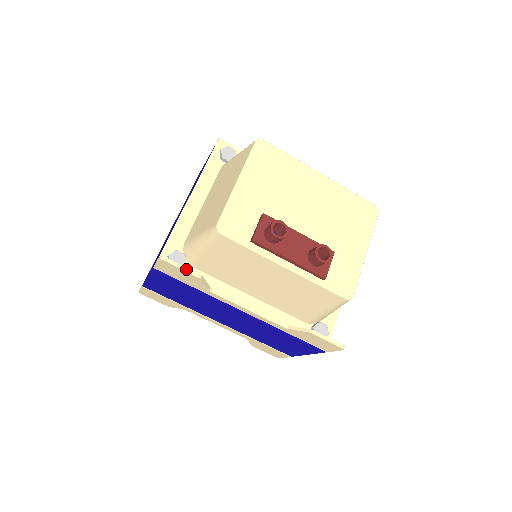
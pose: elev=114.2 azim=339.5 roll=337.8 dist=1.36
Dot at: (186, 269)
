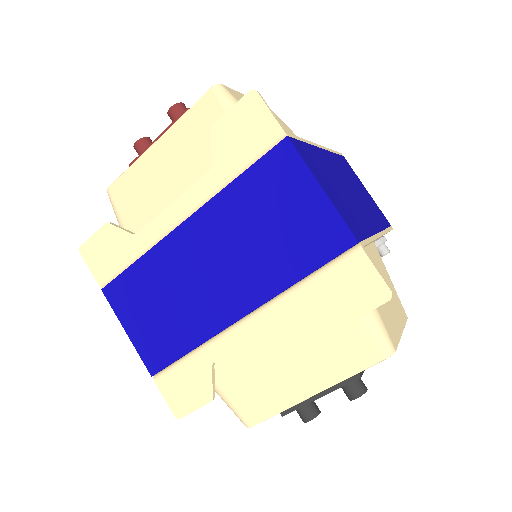
Dot at: (97, 232)
